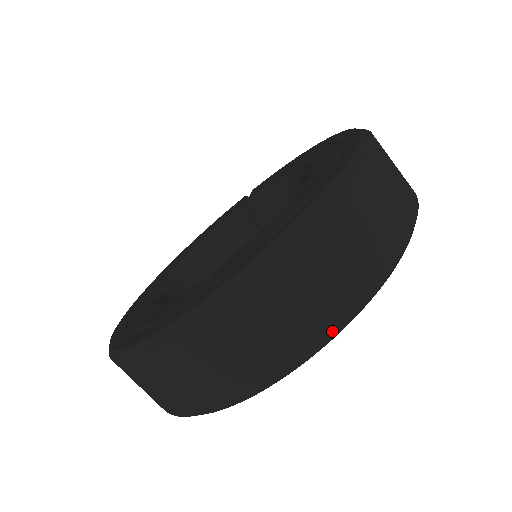
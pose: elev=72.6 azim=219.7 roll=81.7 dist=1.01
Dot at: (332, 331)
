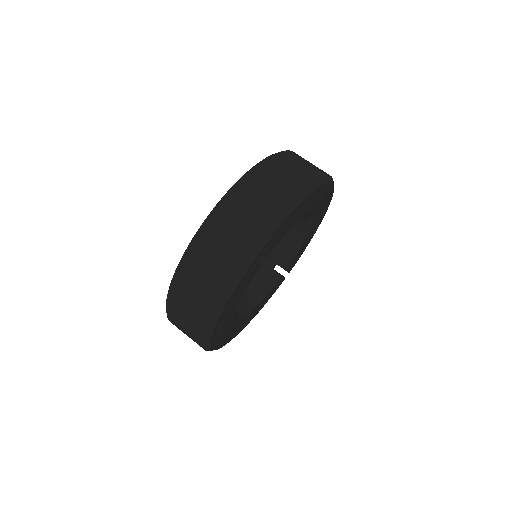
Dot at: (282, 212)
